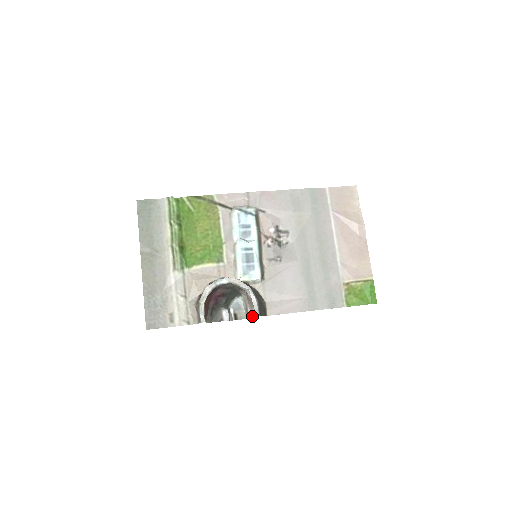
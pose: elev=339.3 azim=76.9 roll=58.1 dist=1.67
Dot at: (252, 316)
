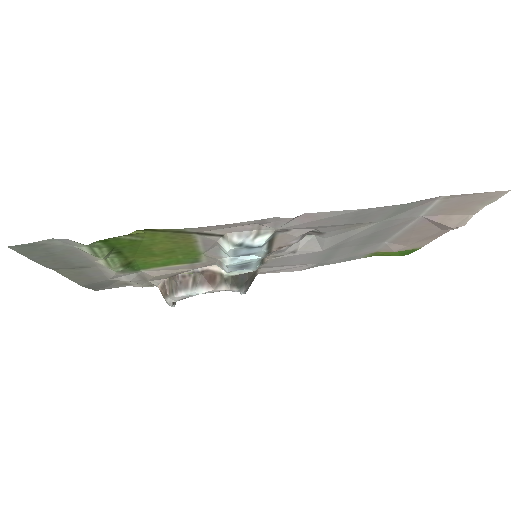
Dot at: occluded
